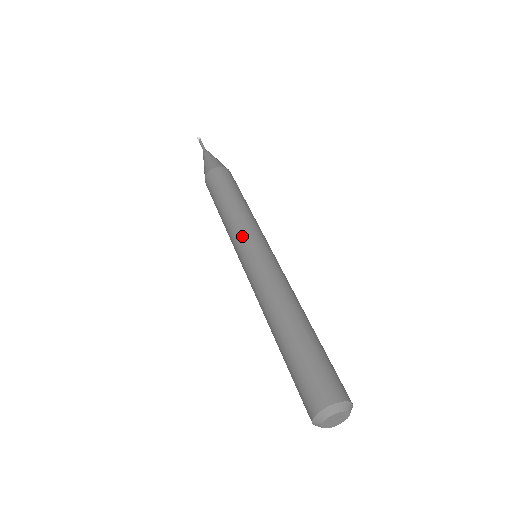
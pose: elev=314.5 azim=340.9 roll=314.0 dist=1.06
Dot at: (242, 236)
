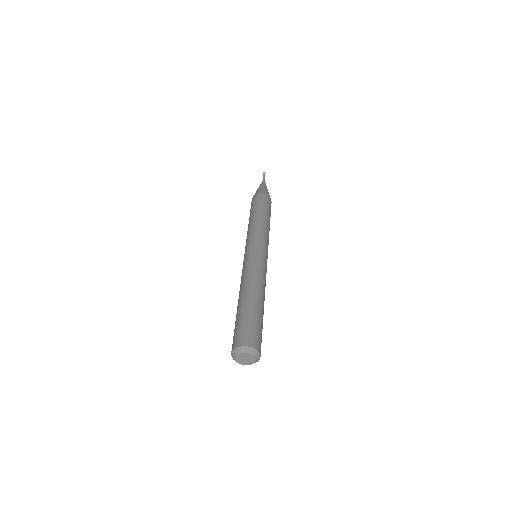
Dot at: (259, 239)
